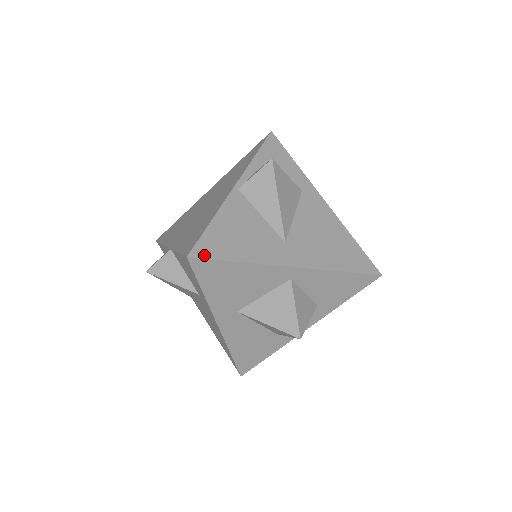
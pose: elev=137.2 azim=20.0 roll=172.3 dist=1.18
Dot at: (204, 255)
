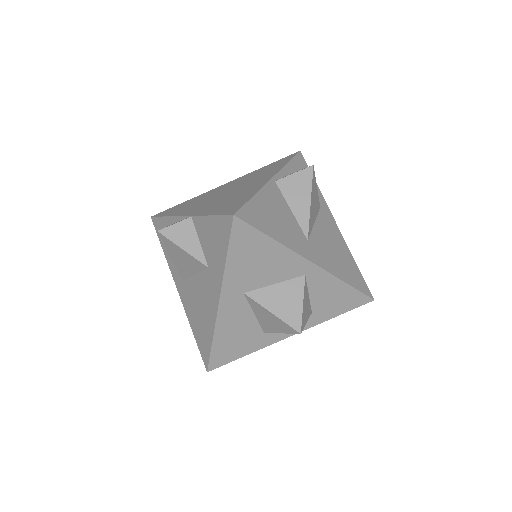
Dot at: (247, 220)
